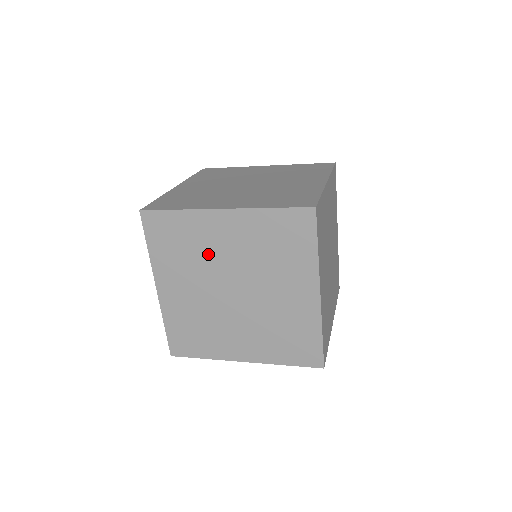
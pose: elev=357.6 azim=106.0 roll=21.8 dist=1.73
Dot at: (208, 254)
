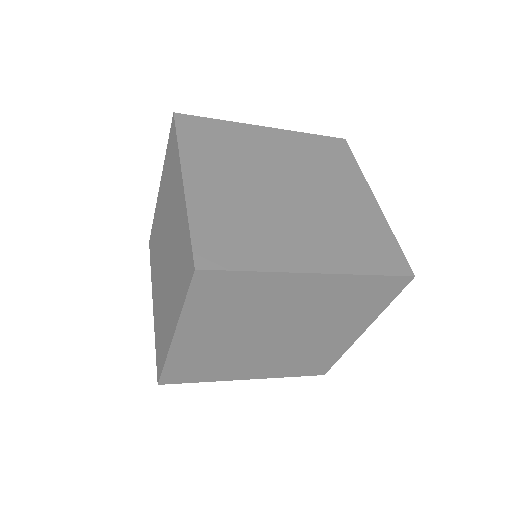
Dot at: (267, 309)
